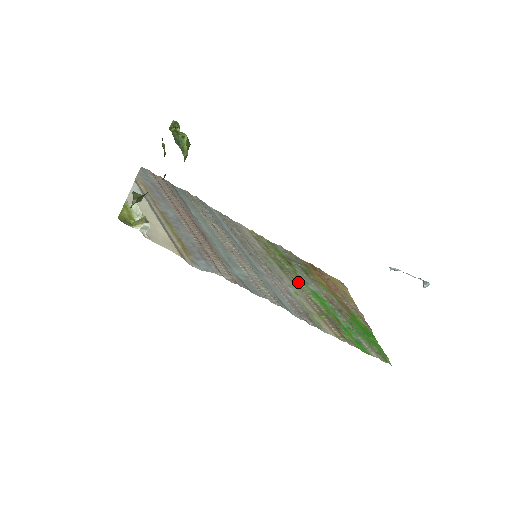
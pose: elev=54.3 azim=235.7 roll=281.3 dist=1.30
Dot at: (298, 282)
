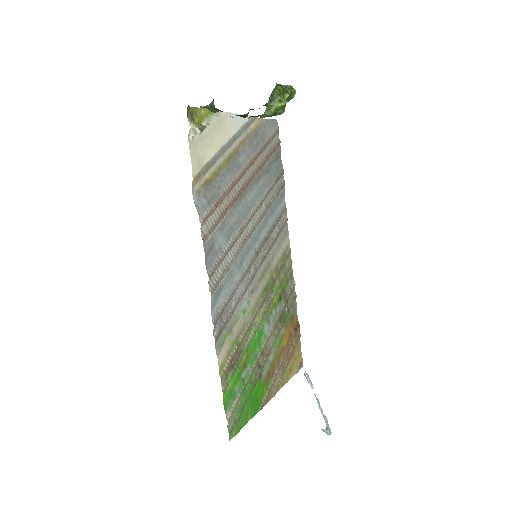
Dot at: (262, 311)
